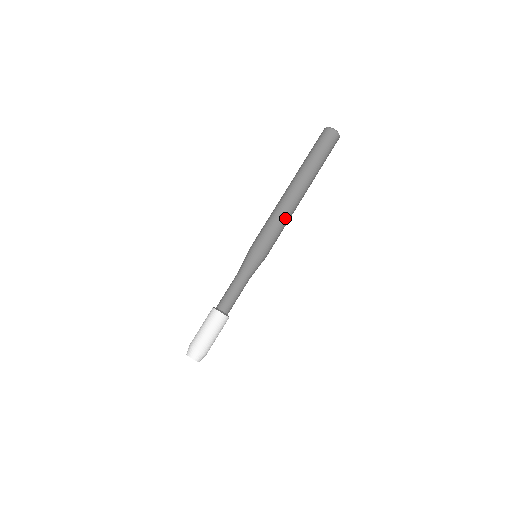
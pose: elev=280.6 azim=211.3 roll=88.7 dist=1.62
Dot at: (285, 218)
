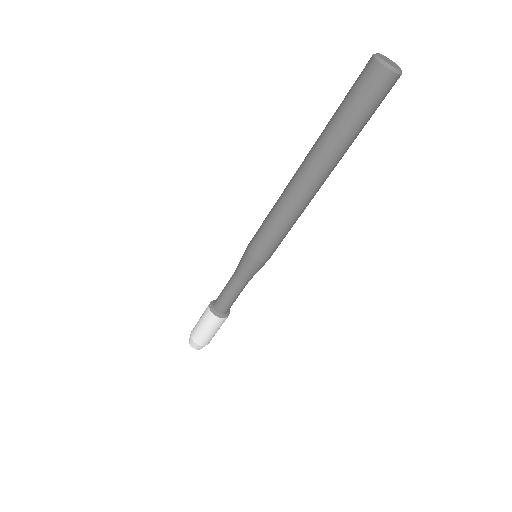
Dot at: (297, 219)
